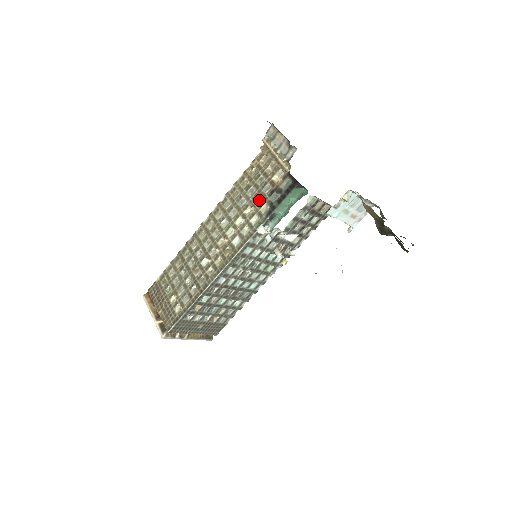
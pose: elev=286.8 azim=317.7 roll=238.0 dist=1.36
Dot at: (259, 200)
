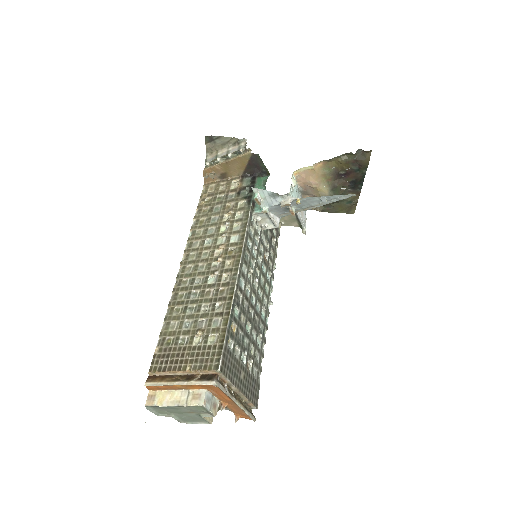
Dot at: (230, 206)
